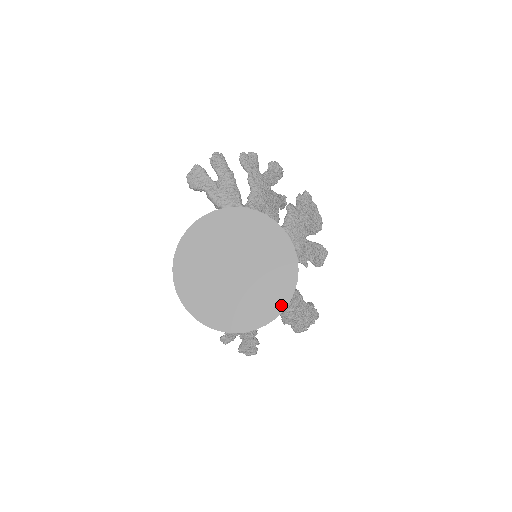
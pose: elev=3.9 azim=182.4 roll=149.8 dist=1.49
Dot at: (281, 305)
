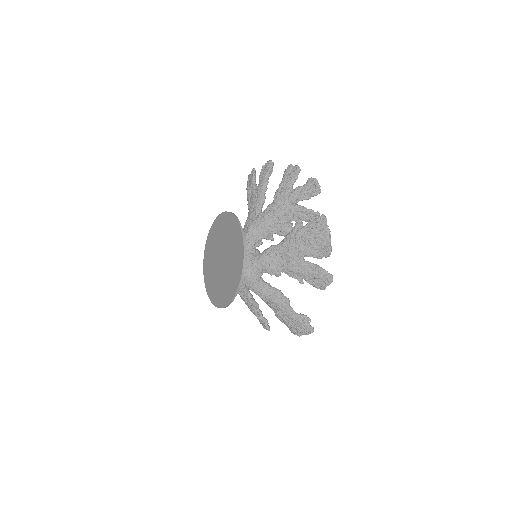
Dot at: (228, 300)
